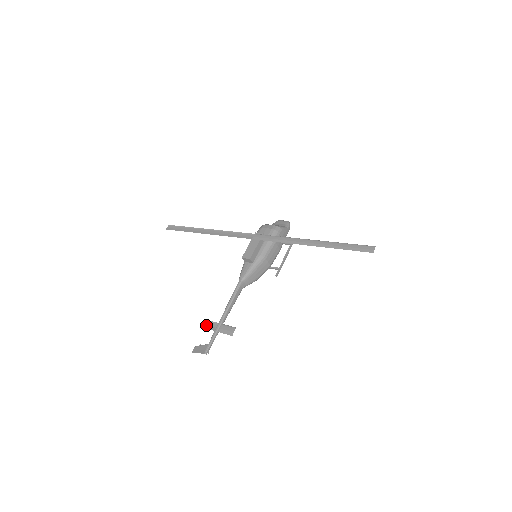
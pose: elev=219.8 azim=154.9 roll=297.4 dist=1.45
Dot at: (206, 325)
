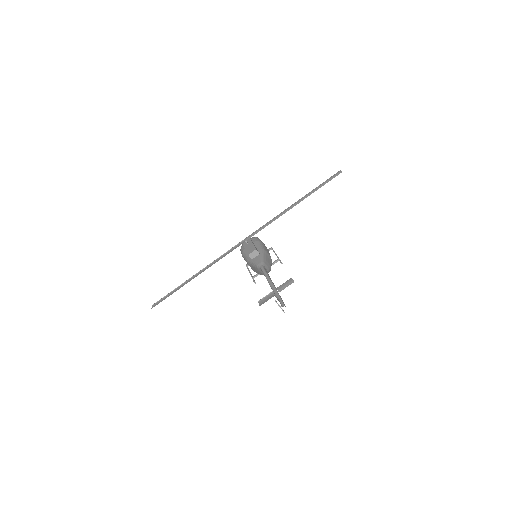
Dot at: (262, 302)
